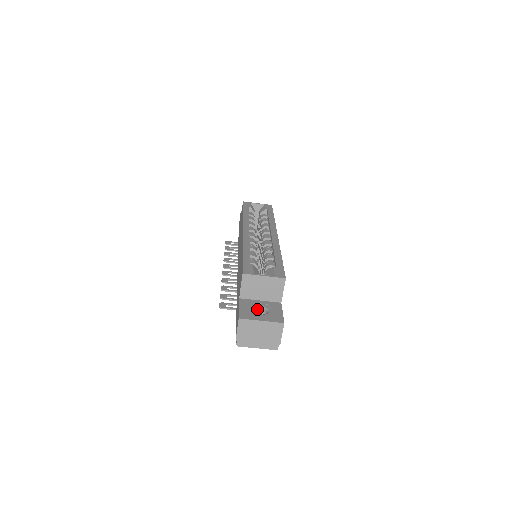
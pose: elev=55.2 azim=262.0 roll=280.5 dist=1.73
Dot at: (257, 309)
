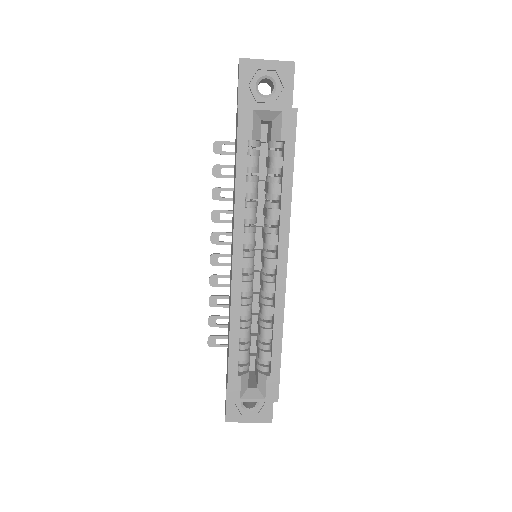
Dot at: occluded
